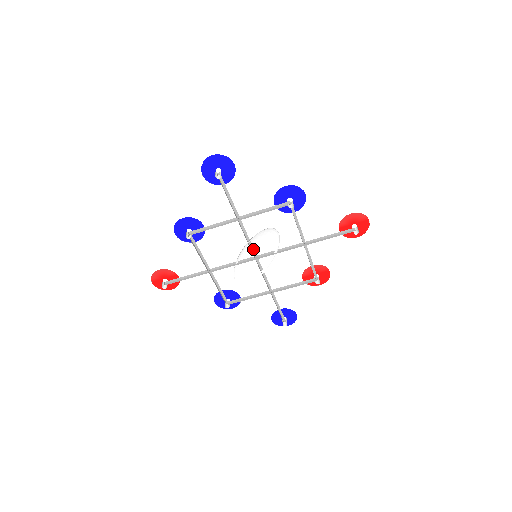
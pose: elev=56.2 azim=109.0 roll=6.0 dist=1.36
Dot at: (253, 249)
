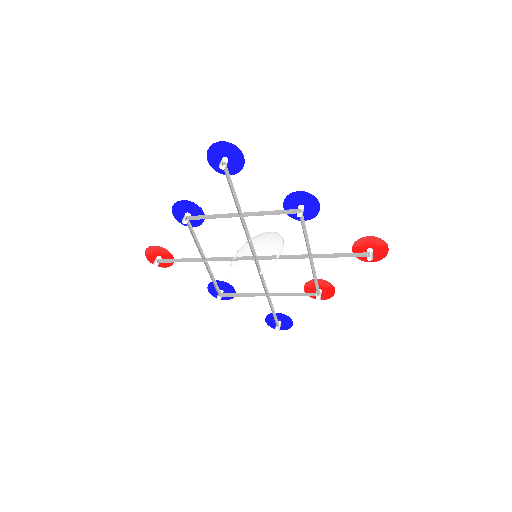
Dot at: (253, 248)
